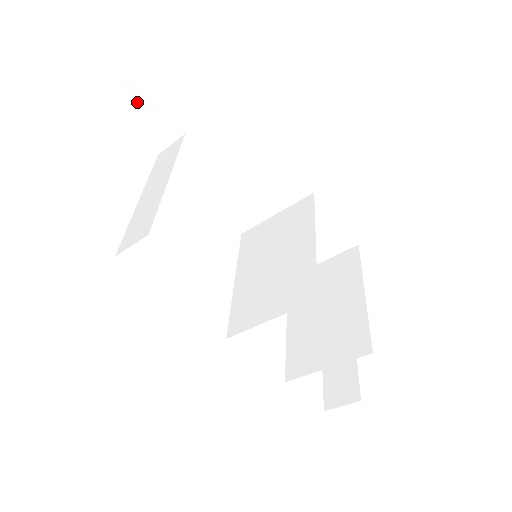
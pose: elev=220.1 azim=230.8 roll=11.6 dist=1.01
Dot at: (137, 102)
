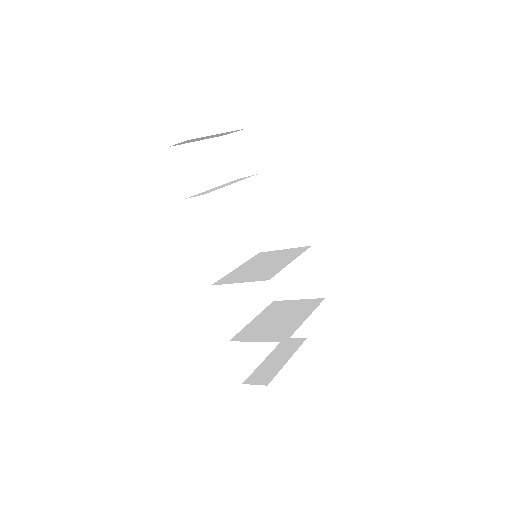
Dot at: (243, 145)
